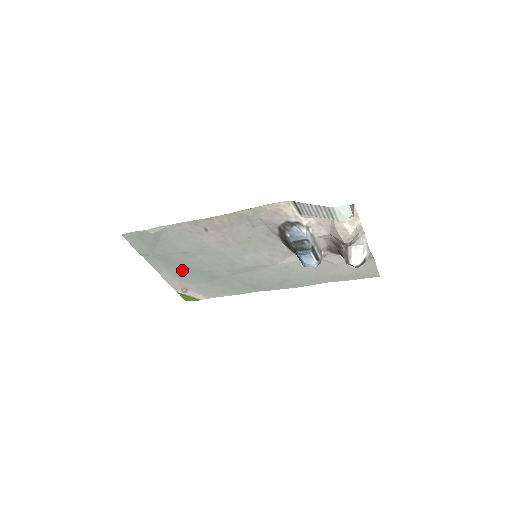
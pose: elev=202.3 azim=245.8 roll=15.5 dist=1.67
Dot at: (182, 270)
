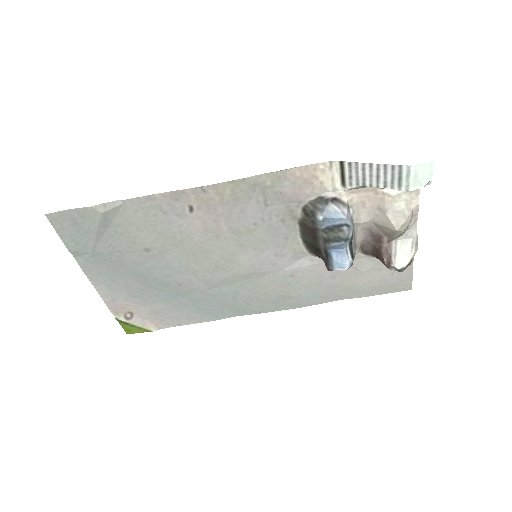
Dot at: (133, 281)
